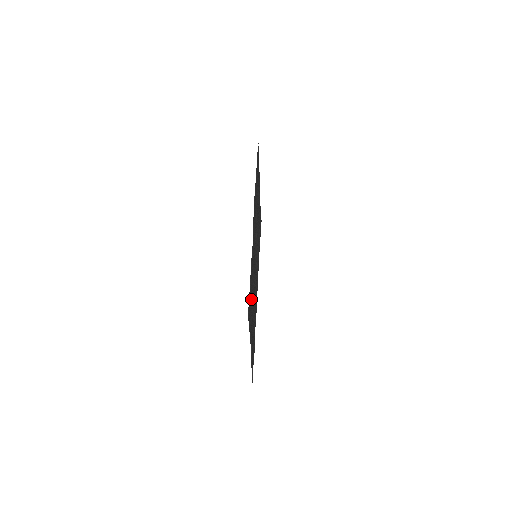
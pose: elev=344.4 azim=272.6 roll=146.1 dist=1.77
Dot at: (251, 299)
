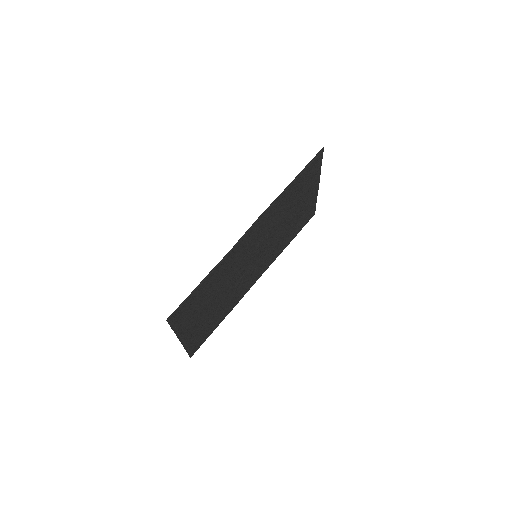
Dot at: (197, 302)
